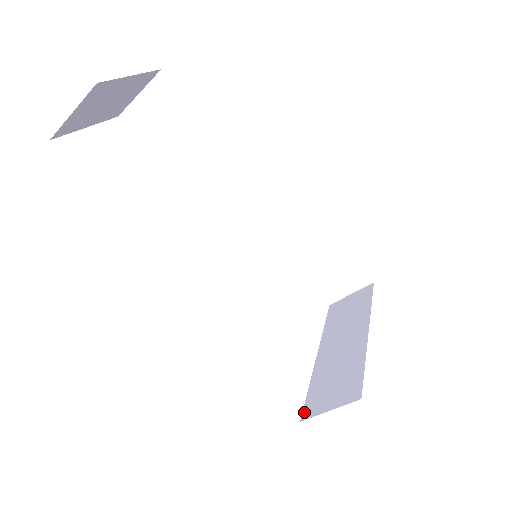
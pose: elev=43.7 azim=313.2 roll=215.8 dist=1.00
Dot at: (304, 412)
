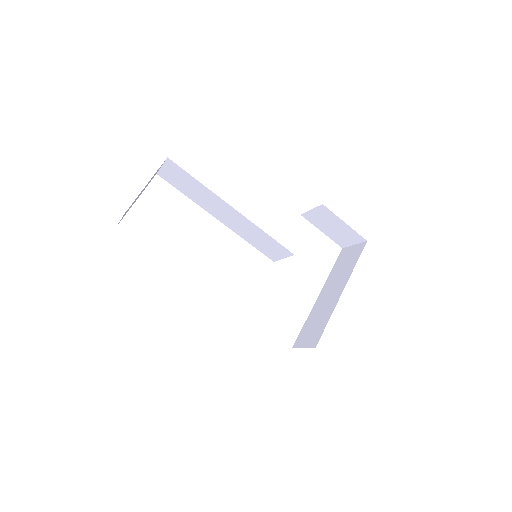
Dot at: (296, 342)
